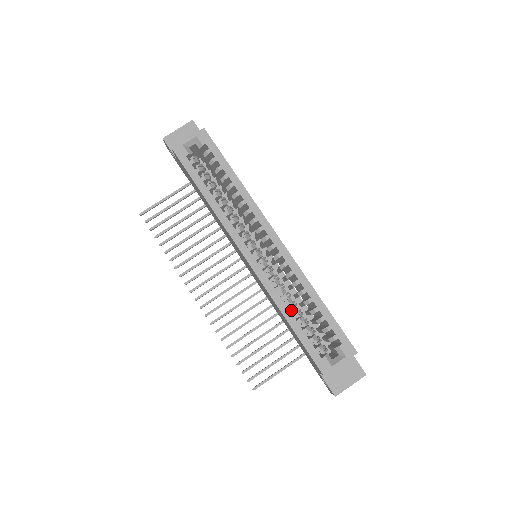
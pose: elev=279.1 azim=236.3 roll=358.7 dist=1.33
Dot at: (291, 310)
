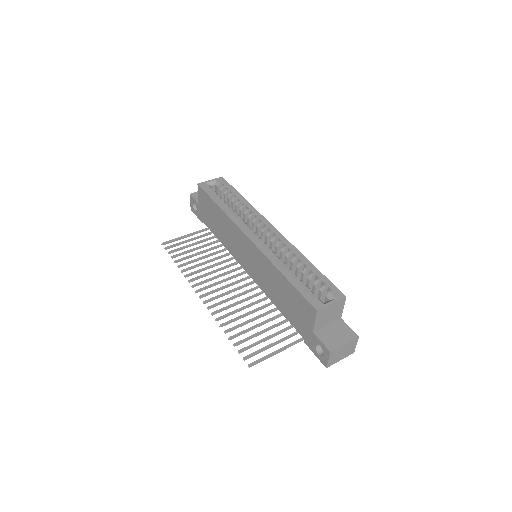
Dot at: (286, 268)
